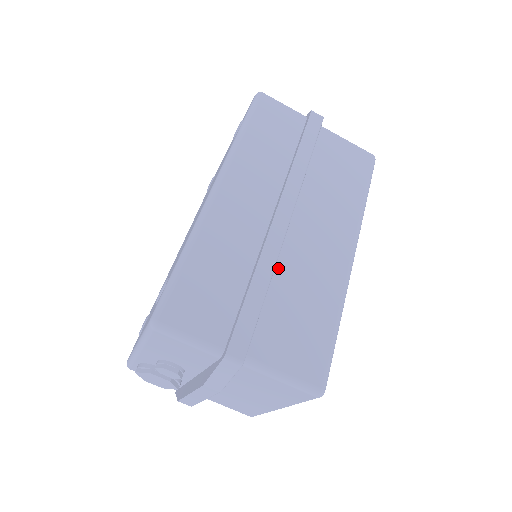
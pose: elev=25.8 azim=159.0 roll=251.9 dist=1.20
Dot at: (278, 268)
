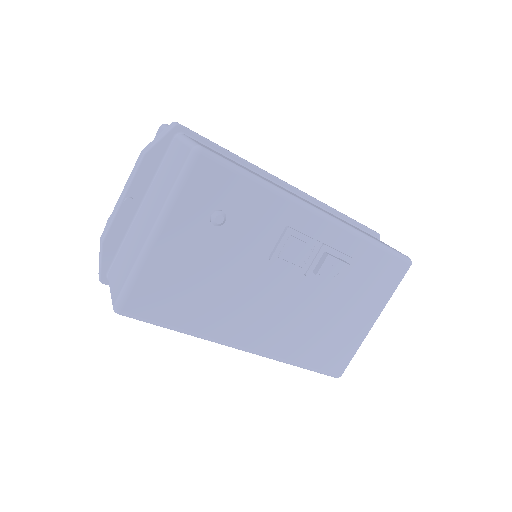
Dot at: (256, 173)
